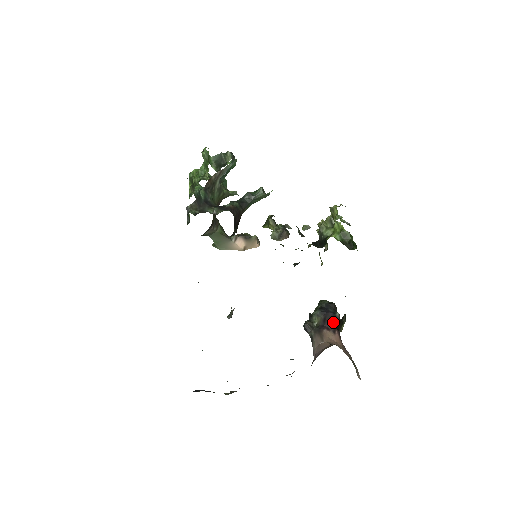
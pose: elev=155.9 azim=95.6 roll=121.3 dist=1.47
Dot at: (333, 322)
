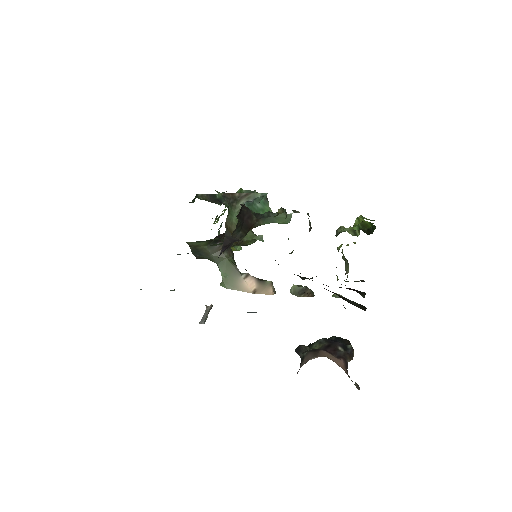
Dot at: (340, 350)
